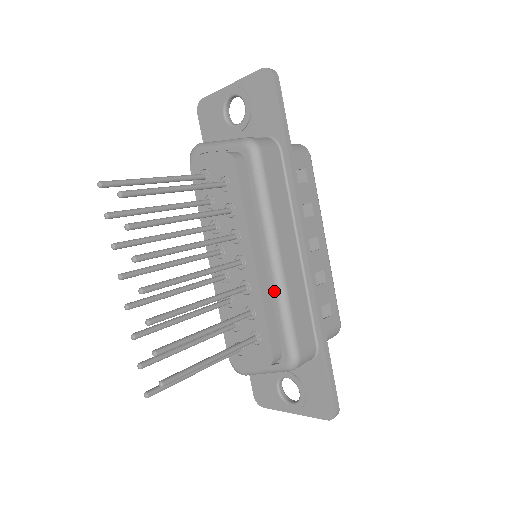
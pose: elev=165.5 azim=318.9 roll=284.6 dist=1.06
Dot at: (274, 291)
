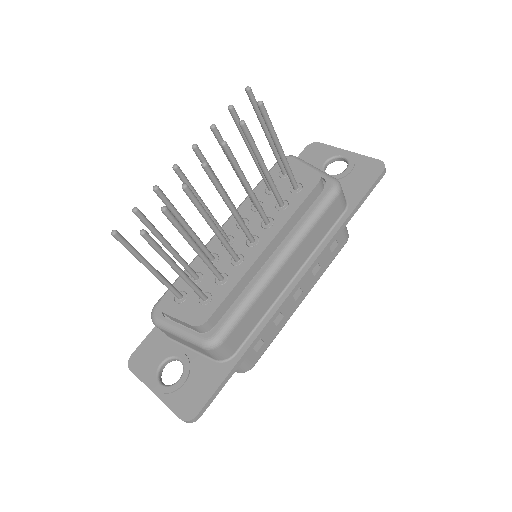
Dot at: (255, 281)
